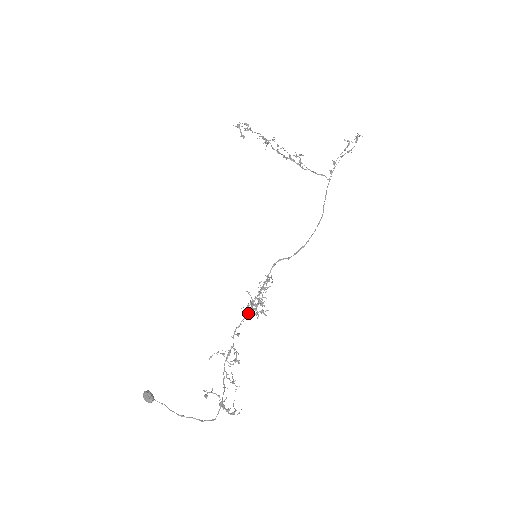
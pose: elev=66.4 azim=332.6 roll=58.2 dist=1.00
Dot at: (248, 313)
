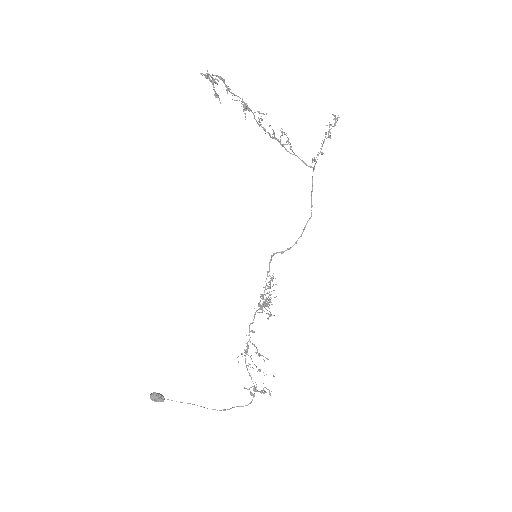
Dot at: (268, 318)
